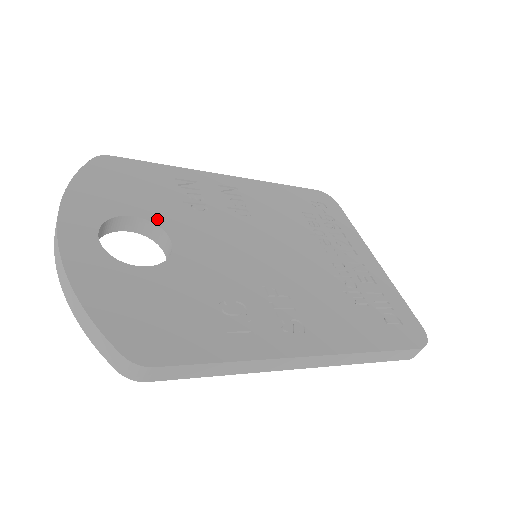
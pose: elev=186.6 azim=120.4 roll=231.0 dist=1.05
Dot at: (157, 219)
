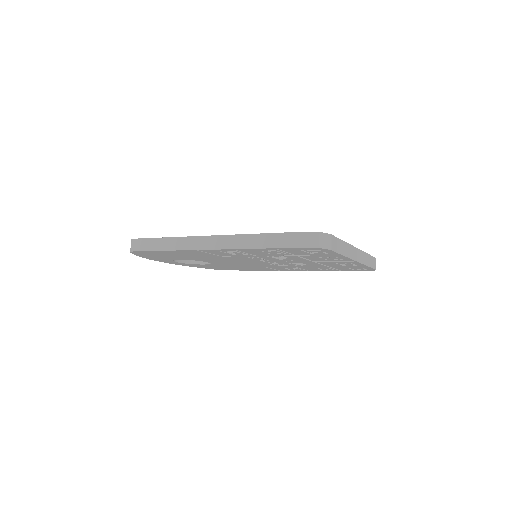
Dot at: occluded
